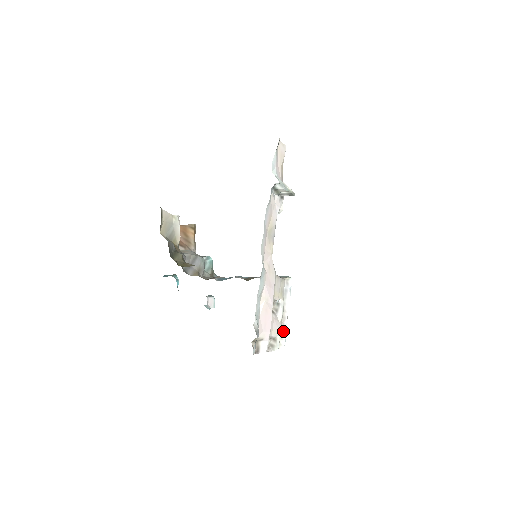
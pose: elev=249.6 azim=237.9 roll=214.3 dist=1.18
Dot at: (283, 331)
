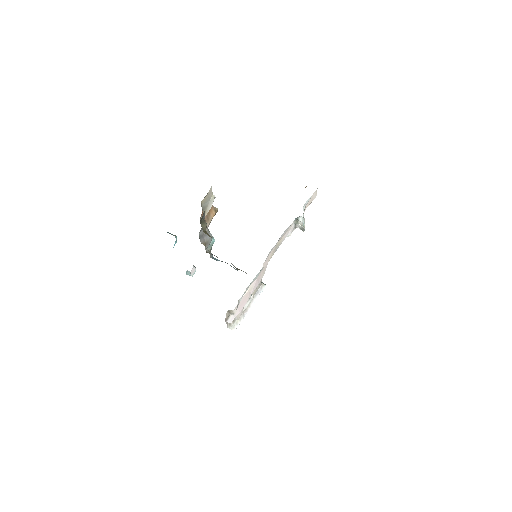
Dot at: (241, 319)
